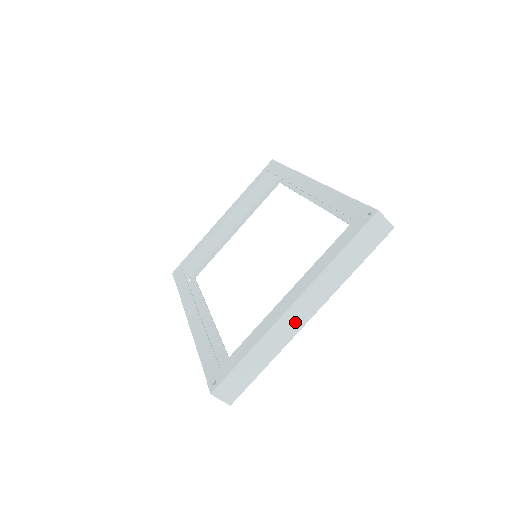
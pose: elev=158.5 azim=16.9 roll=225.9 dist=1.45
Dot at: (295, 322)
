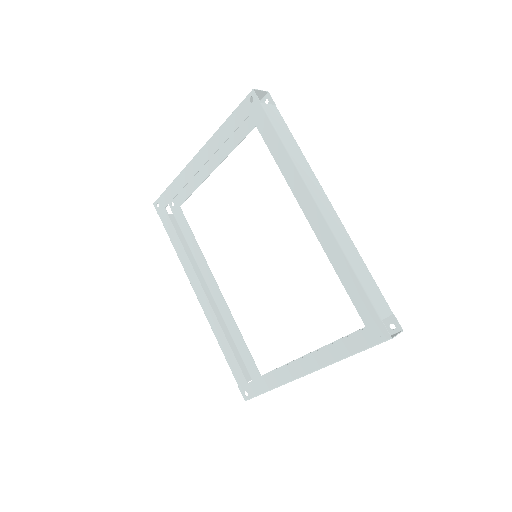
Dot at: occluded
